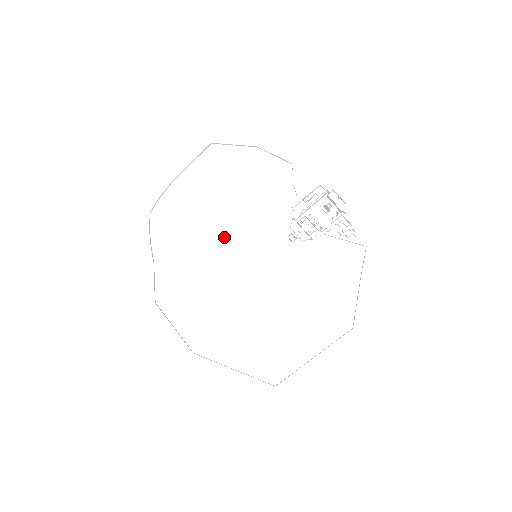
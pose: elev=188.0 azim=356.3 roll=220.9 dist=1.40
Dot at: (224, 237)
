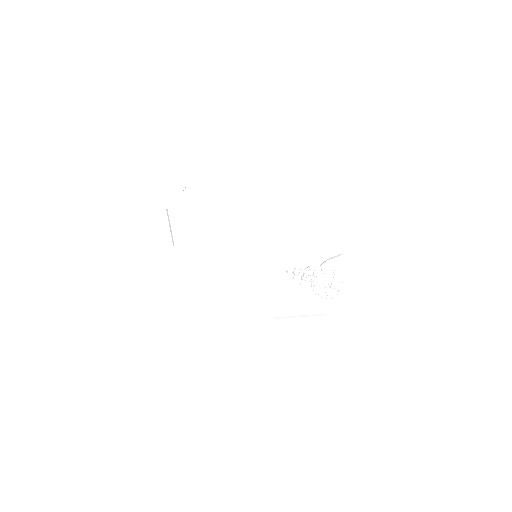
Dot at: (246, 230)
